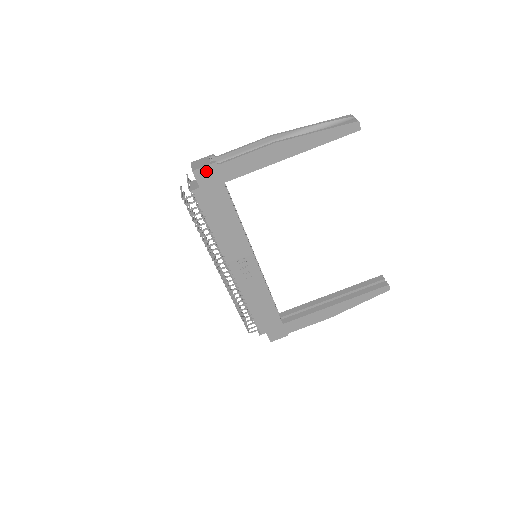
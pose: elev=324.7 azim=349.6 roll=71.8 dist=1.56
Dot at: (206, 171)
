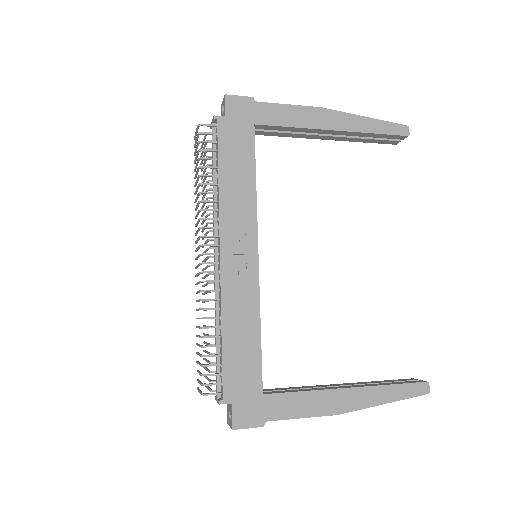
Dot at: (240, 102)
